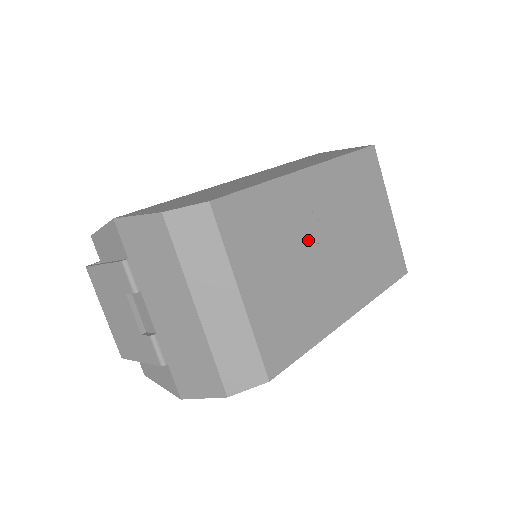
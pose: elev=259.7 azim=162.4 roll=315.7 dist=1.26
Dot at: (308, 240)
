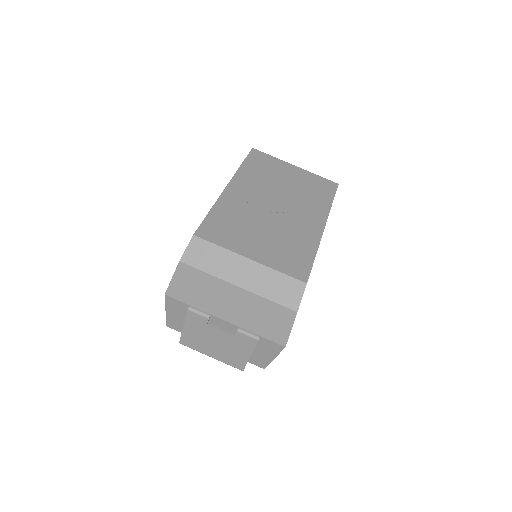
Dot at: (261, 213)
